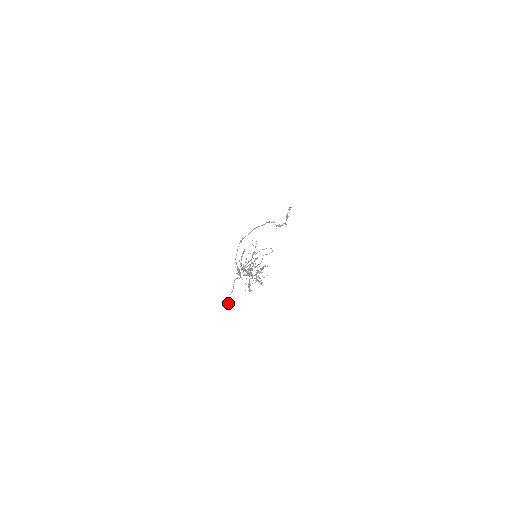
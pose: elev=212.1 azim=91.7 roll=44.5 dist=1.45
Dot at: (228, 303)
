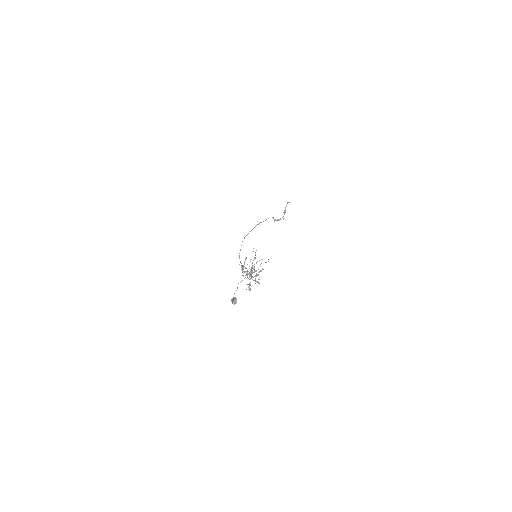
Dot at: (233, 300)
